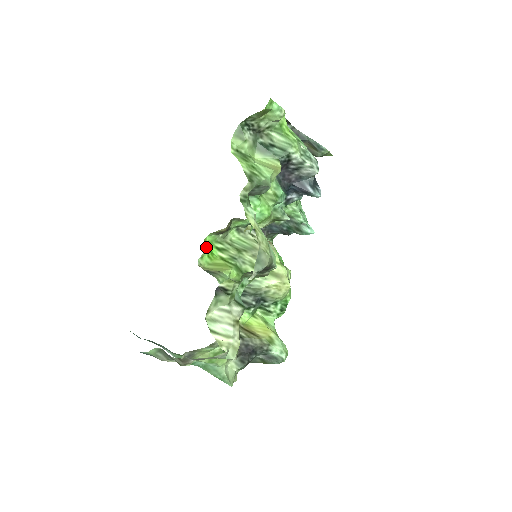
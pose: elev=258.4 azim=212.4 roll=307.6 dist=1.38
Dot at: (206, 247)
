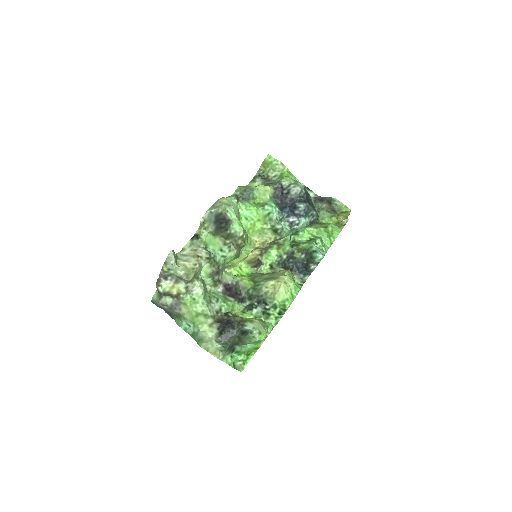
Dot at: (238, 270)
